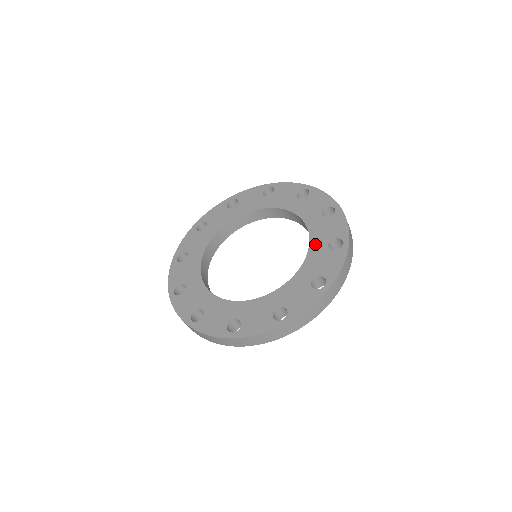
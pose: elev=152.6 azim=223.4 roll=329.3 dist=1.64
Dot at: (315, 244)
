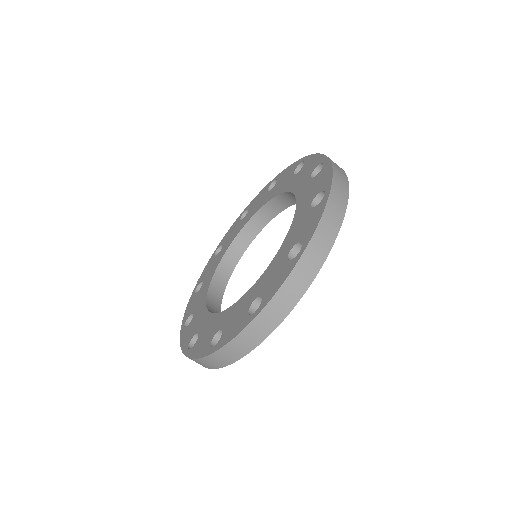
Dot at: (254, 288)
